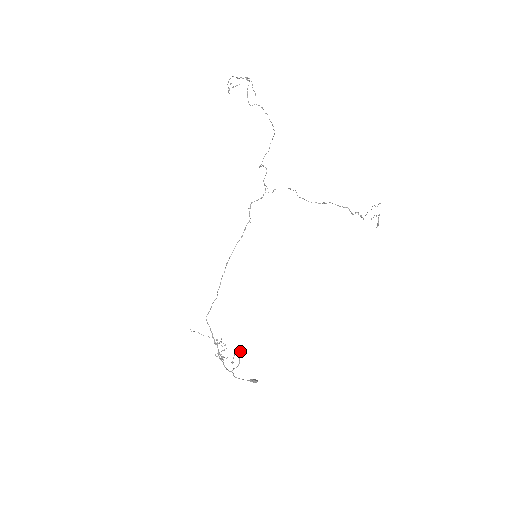
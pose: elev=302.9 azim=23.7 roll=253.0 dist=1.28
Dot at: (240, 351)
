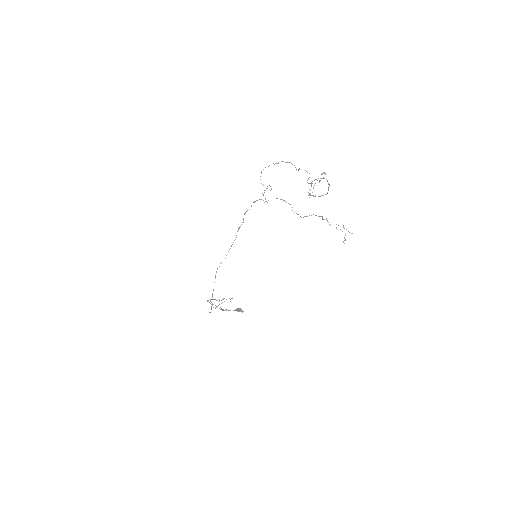
Dot at: occluded
